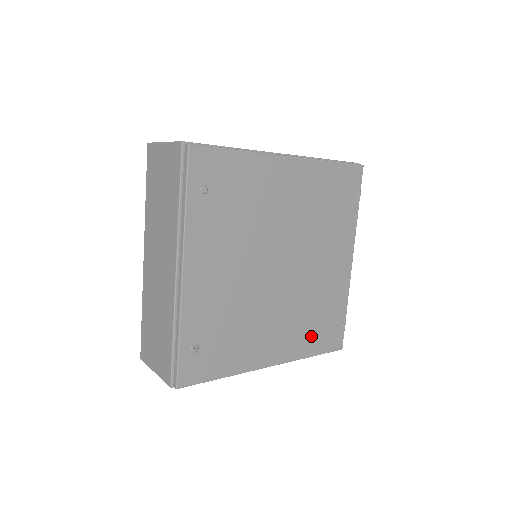
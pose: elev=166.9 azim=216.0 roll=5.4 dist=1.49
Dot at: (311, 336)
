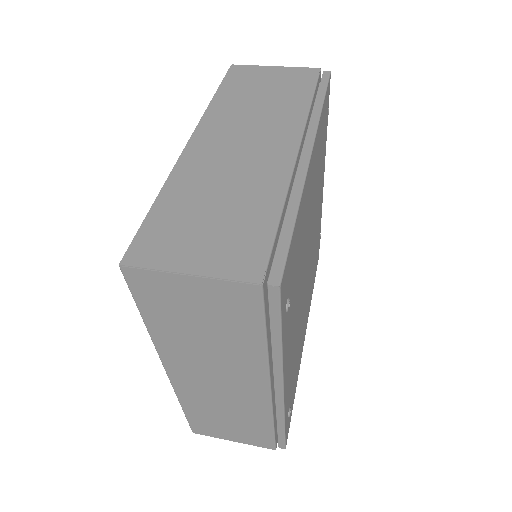
Dot at: (313, 279)
